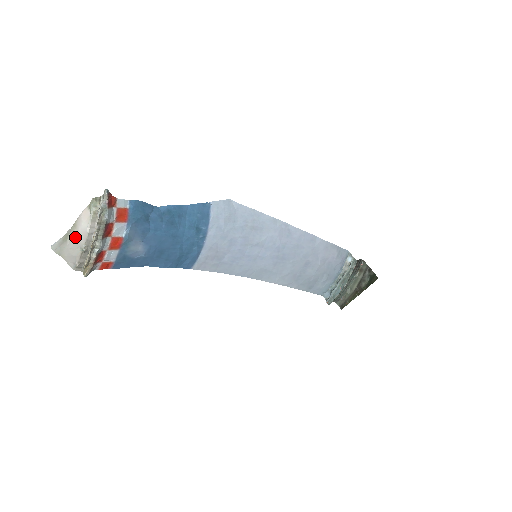
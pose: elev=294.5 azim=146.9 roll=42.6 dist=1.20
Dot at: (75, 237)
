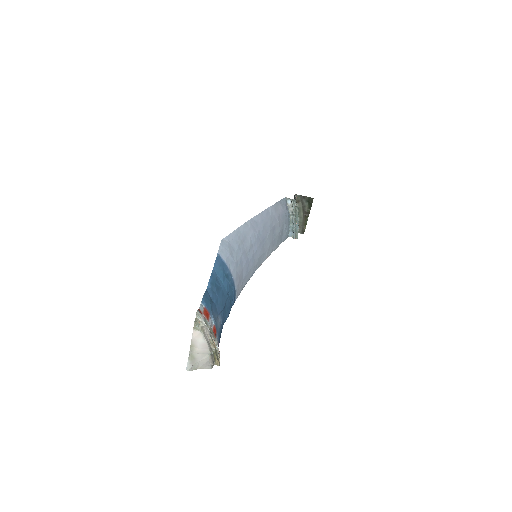
Dot at: (198, 352)
